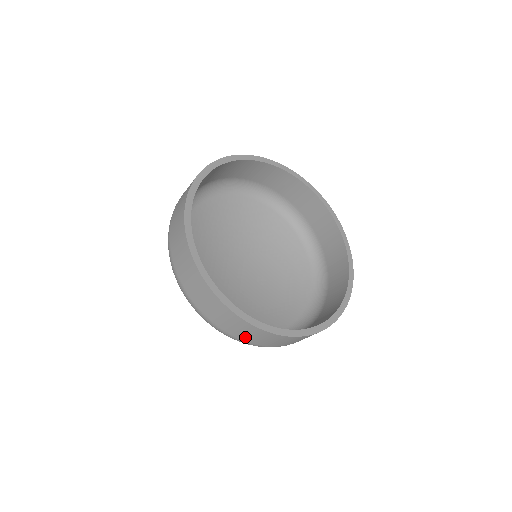
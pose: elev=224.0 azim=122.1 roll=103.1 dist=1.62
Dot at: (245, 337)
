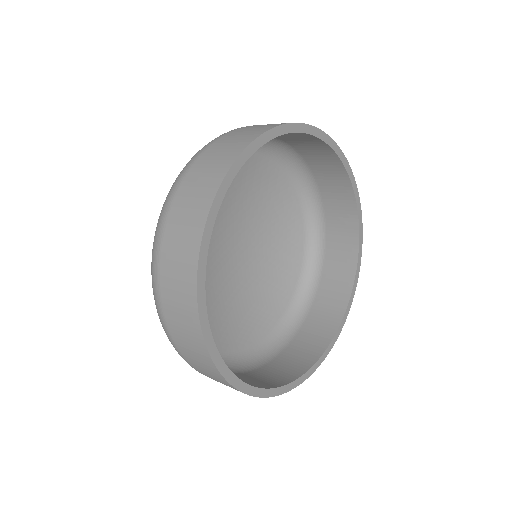
Dot at: (183, 347)
